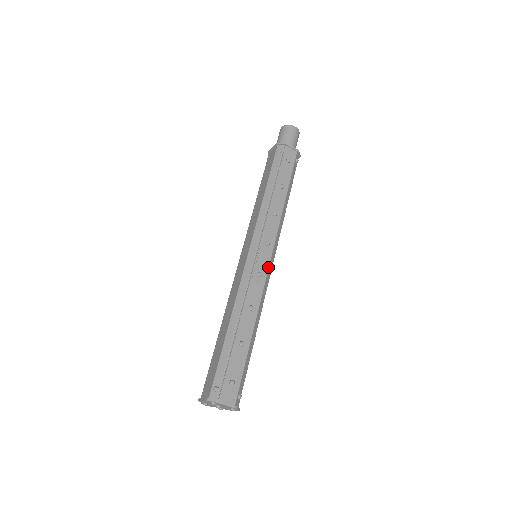
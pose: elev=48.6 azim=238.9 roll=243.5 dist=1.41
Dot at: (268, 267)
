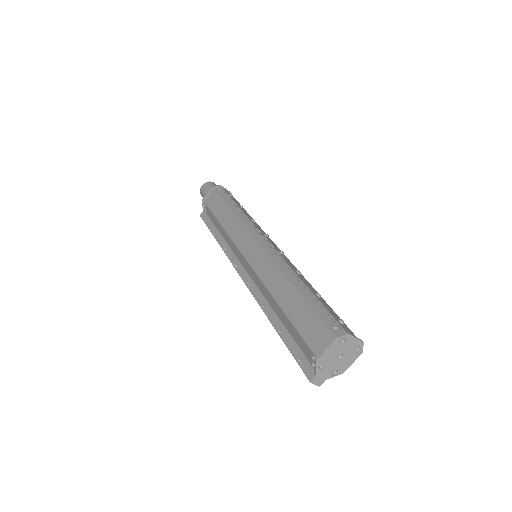
Dot at: occluded
